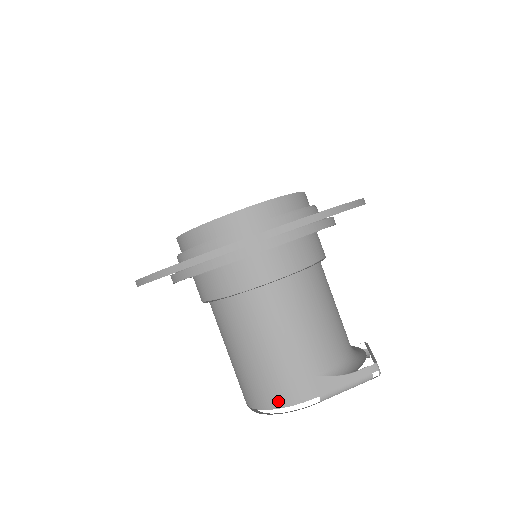
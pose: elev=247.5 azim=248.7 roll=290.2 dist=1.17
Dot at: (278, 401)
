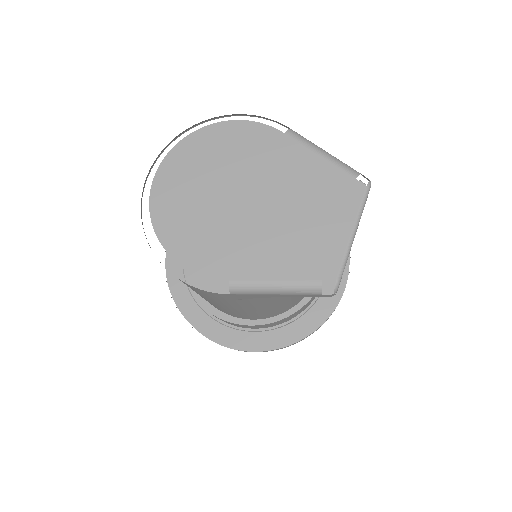
Dot at: occluded
